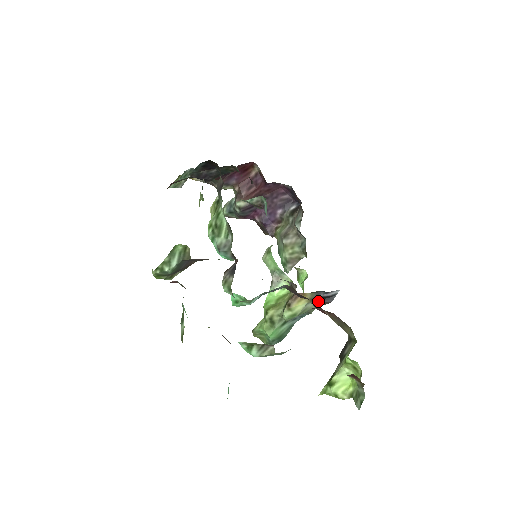
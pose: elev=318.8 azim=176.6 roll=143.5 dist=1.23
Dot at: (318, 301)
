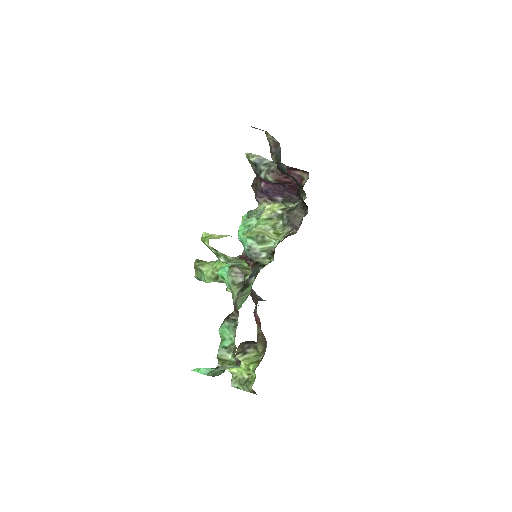
Dot at: occluded
